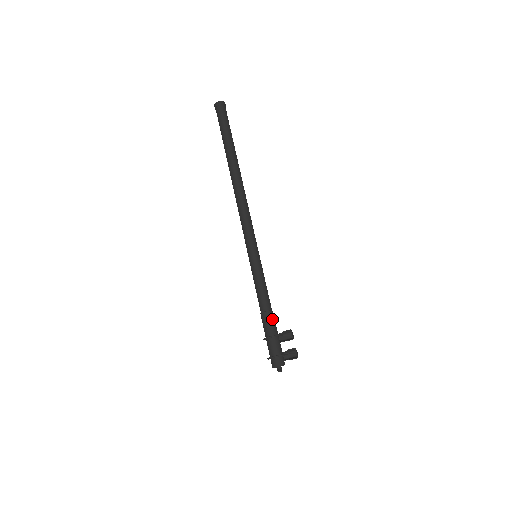
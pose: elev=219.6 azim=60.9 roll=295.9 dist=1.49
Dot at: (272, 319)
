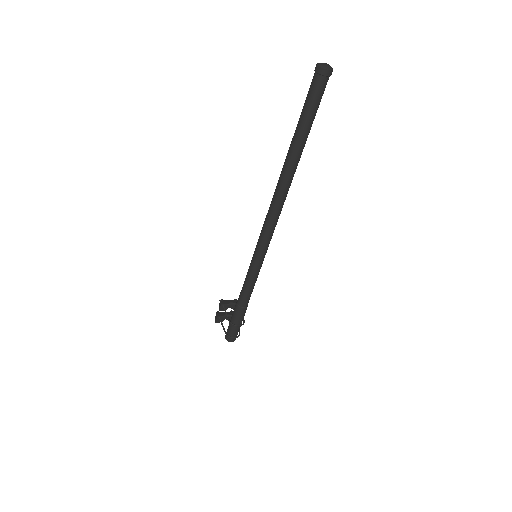
Dot at: occluded
